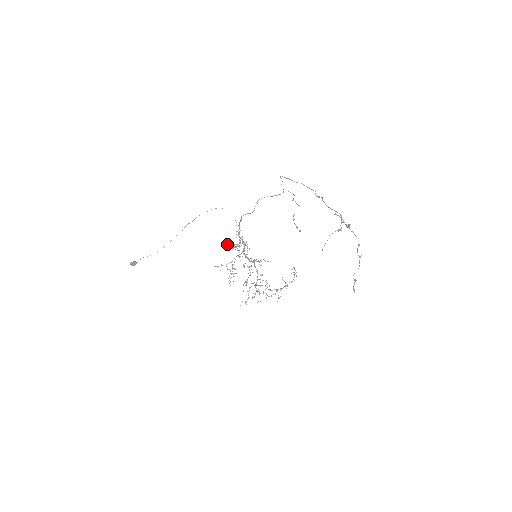
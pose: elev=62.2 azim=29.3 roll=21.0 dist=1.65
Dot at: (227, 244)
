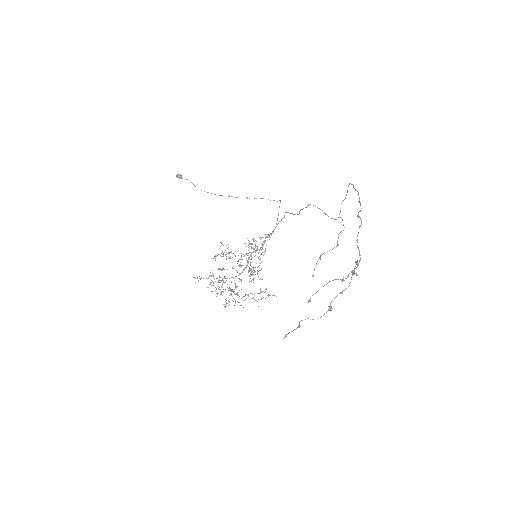
Dot at: occluded
